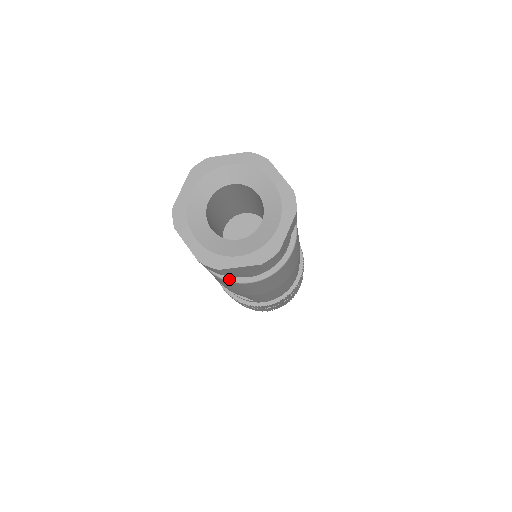
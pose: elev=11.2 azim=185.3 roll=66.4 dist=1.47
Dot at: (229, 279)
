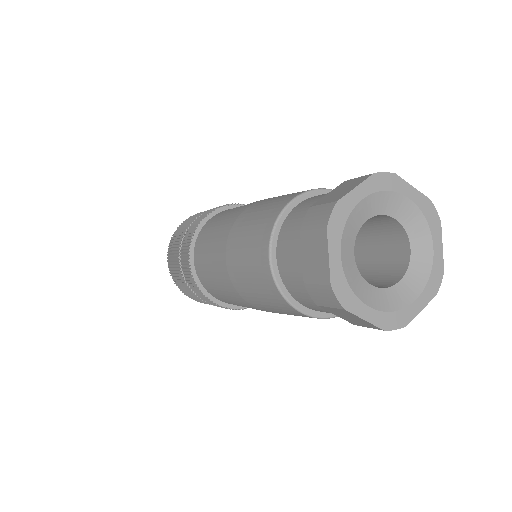
Dot at: occluded
